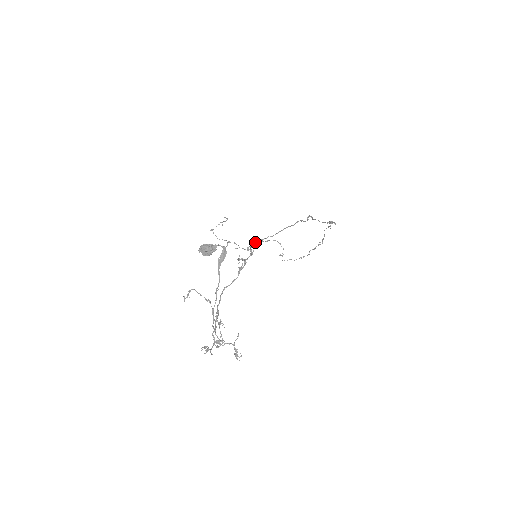
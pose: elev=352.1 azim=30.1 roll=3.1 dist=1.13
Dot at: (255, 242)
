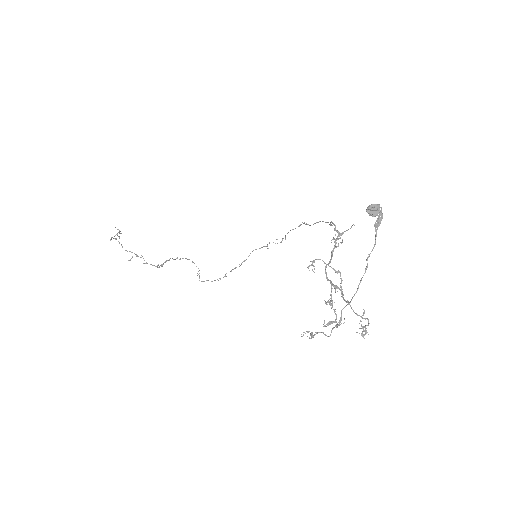
Dot at: occluded
